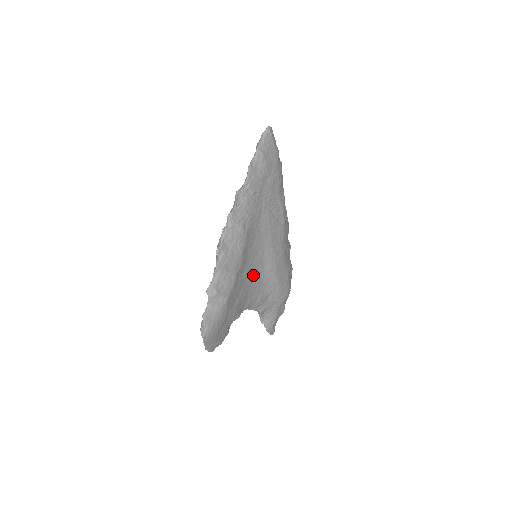
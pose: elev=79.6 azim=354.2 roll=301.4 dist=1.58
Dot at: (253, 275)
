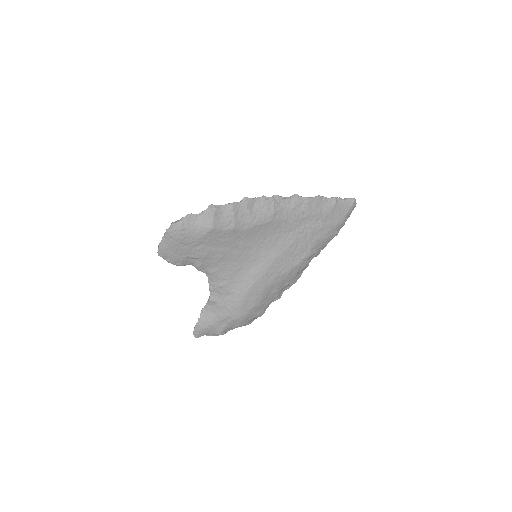
Dot at: (241, 257)
